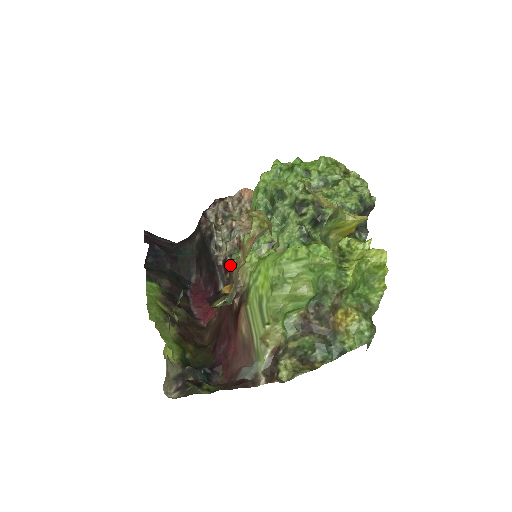
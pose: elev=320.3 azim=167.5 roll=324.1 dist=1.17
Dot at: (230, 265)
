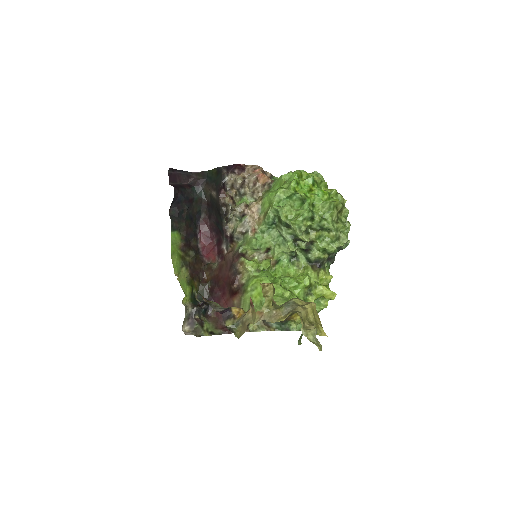
Dot at: (236, 254)
